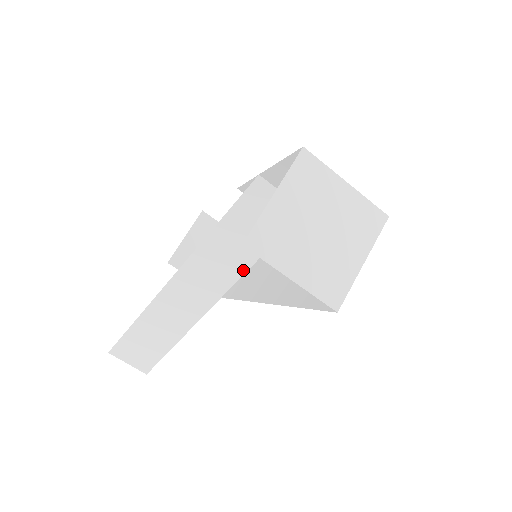
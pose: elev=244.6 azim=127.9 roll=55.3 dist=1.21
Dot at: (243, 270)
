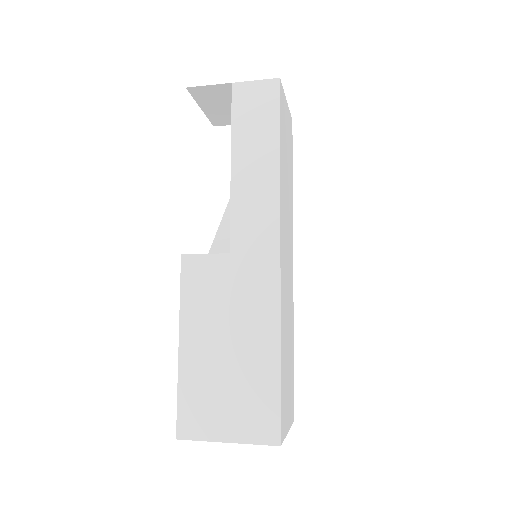
Dot at: occluded
